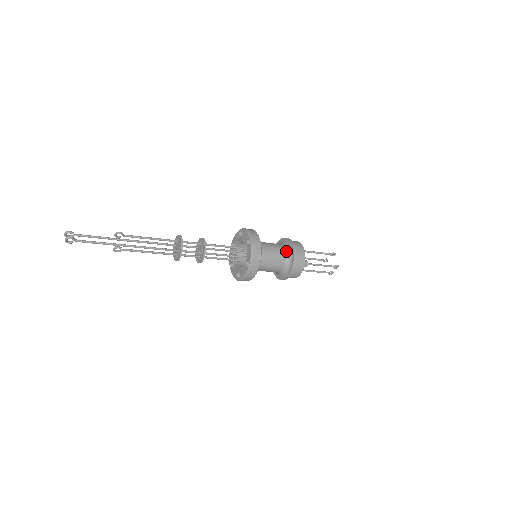
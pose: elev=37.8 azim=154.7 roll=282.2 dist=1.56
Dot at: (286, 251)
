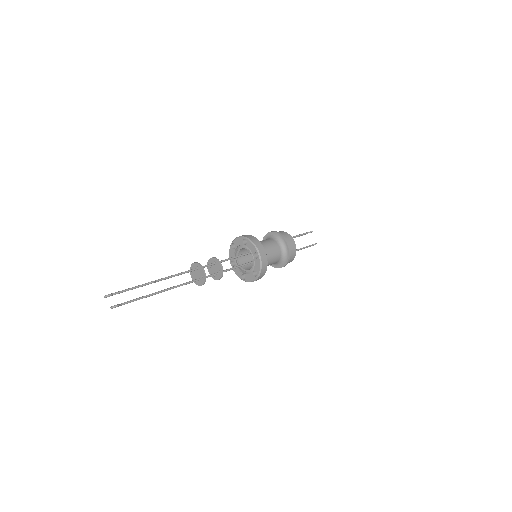
Dot at: (281, 249)
